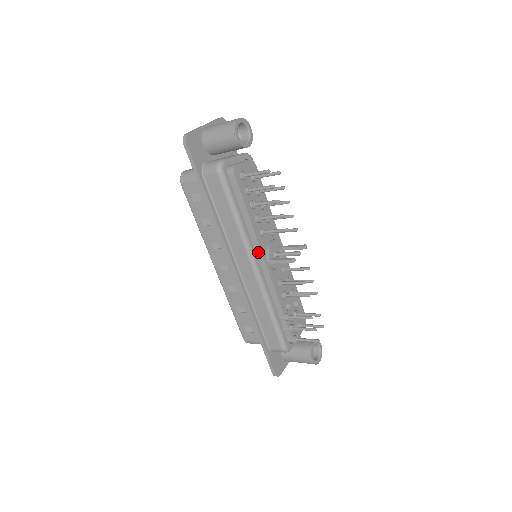
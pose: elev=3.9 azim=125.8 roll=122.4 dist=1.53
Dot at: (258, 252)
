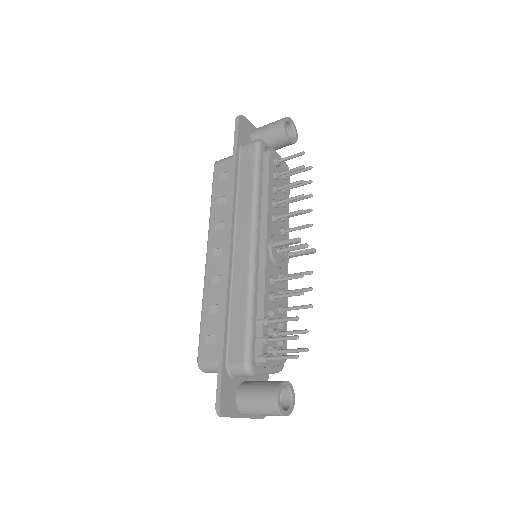
Dot at: (263, 231)
